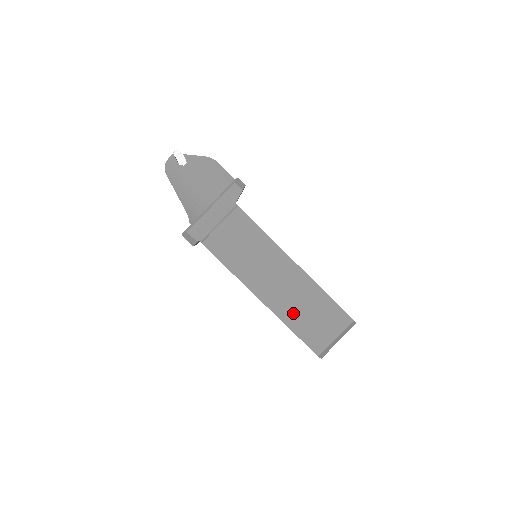
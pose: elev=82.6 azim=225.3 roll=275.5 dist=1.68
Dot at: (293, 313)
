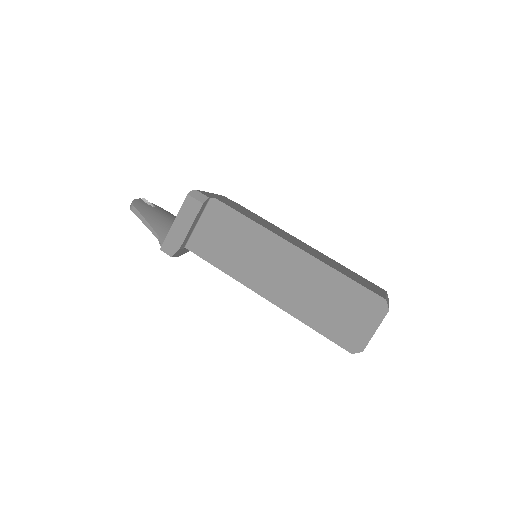
Dot at: (332, 265)
